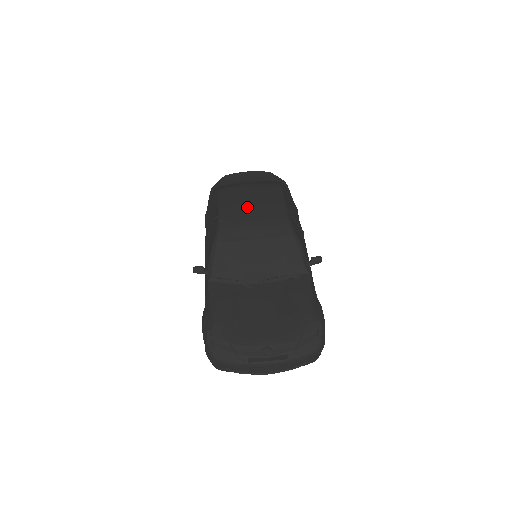
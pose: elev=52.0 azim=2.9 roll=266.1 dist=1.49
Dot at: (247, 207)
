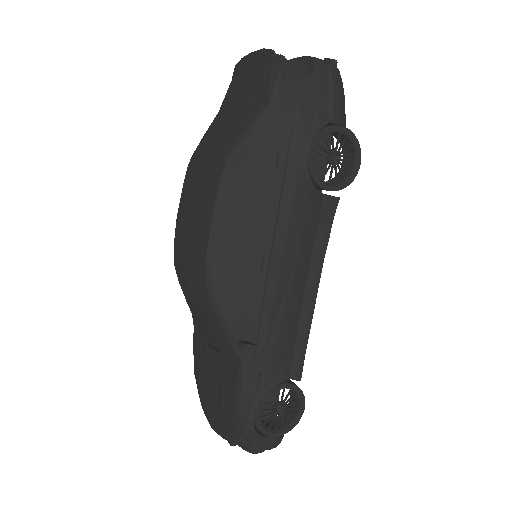
Dot at: (185, 229)
